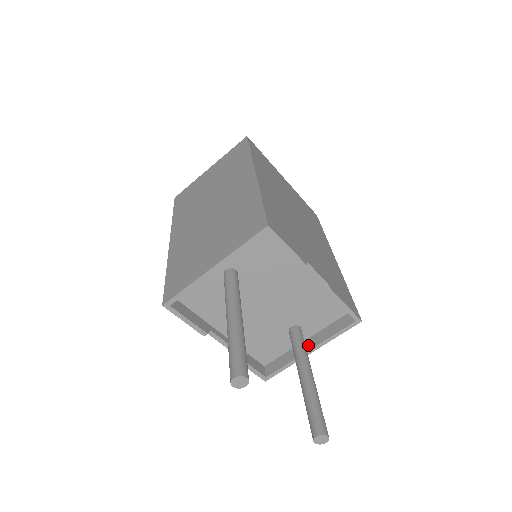
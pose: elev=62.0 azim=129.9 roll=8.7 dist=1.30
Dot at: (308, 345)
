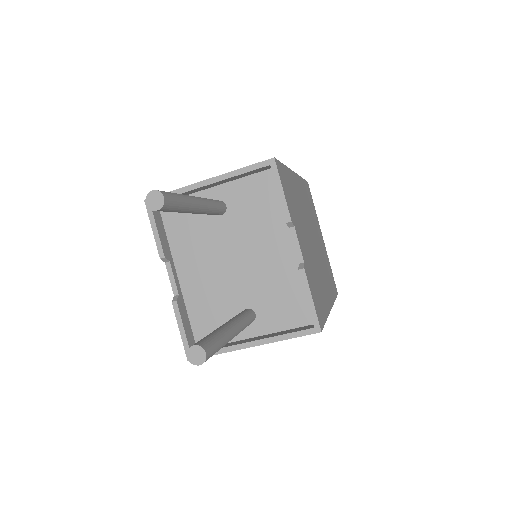
Dot at: (253, 339)
